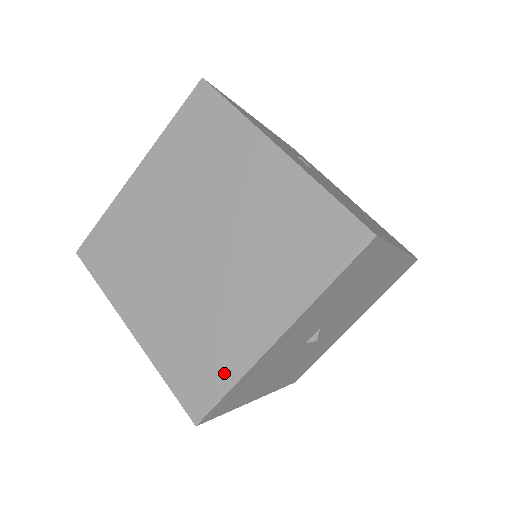
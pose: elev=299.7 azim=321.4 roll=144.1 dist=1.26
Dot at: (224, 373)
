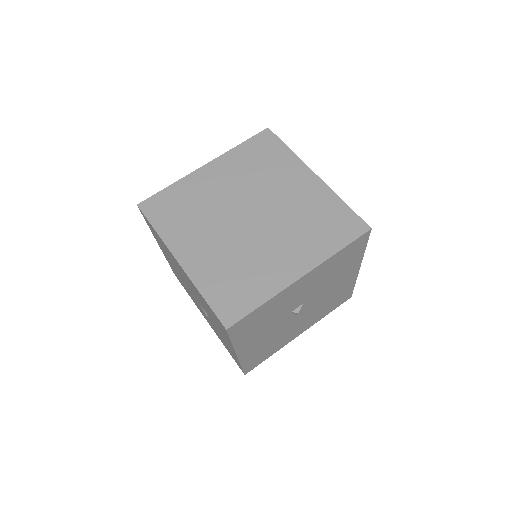
Dot at: (257, 295)
